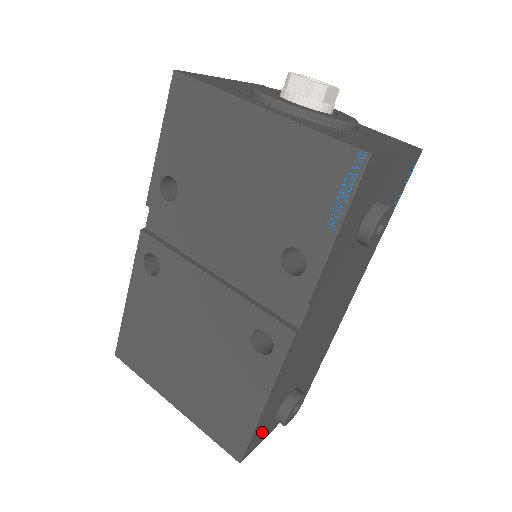
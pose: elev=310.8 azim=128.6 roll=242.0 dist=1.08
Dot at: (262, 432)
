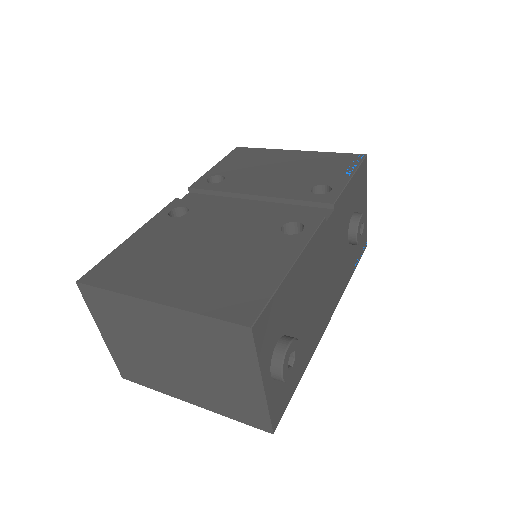
Dot at: (268, 333)
